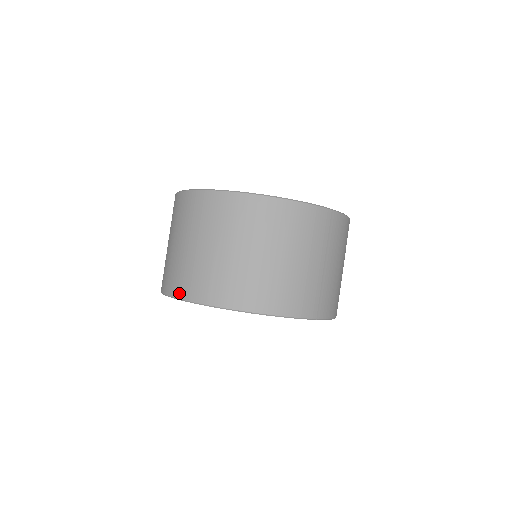
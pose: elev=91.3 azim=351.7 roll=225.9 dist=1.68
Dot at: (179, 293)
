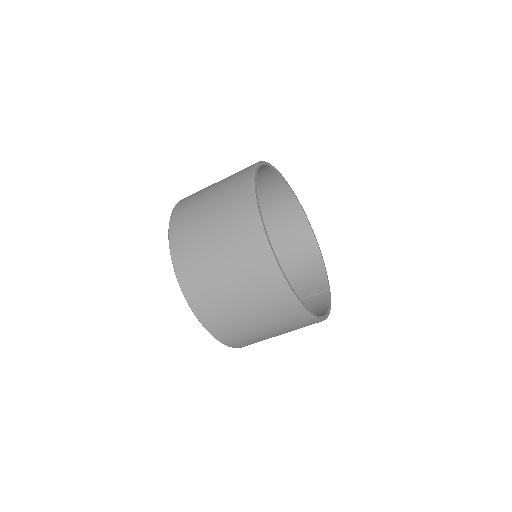
Dot at: (215, 334)
